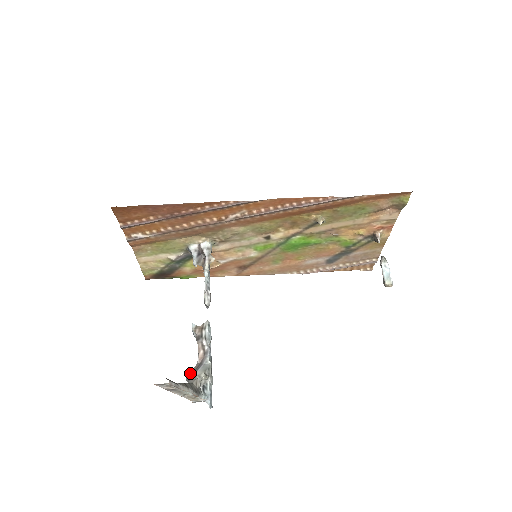
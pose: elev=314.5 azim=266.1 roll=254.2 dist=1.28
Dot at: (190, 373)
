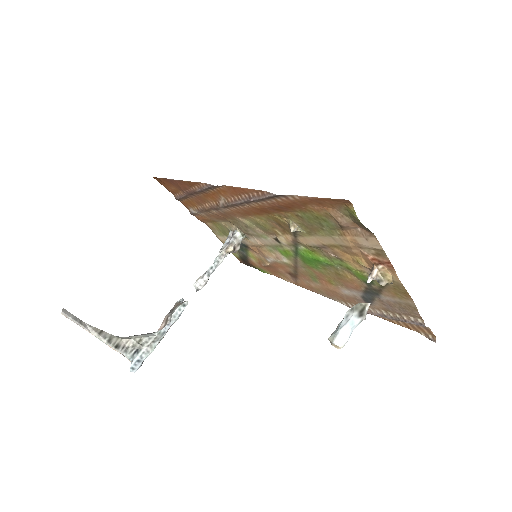
Dot at: occluded
